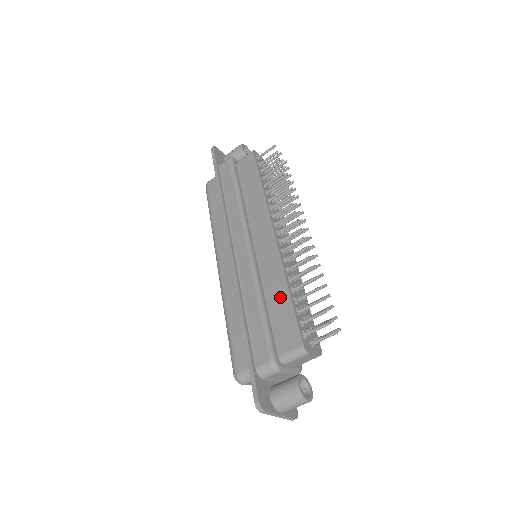
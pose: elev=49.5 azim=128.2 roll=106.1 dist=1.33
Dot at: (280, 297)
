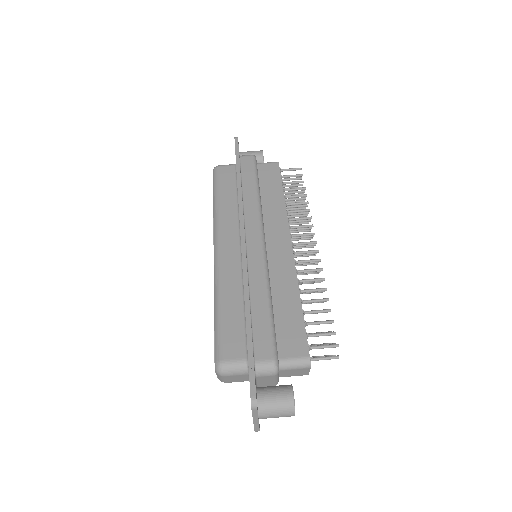
Dot at: (289, 303)
